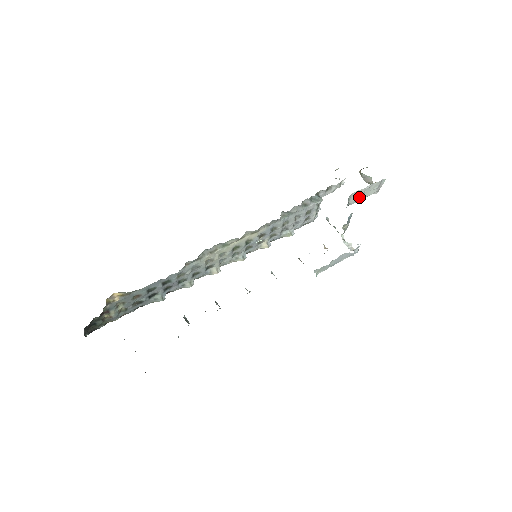
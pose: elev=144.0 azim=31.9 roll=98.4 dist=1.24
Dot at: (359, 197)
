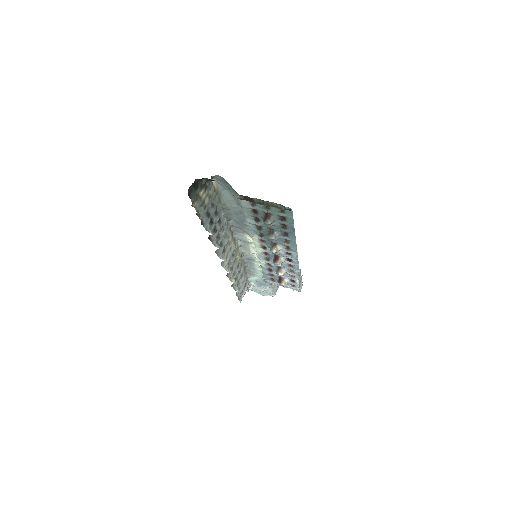
Dot at: occluded
